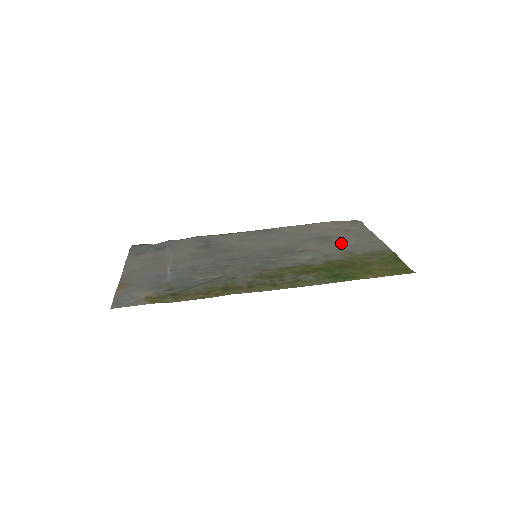
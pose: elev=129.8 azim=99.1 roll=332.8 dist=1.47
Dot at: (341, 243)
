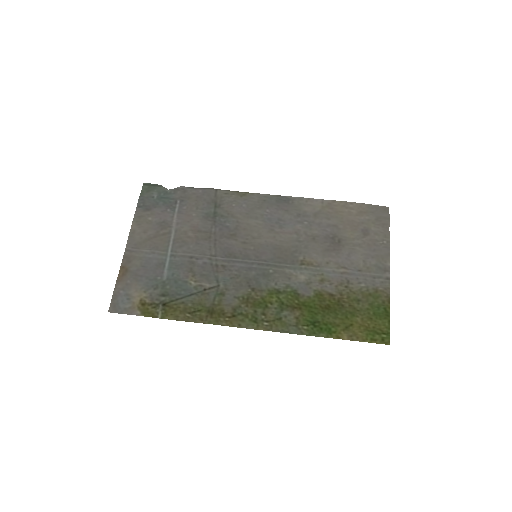
Dot at: (347, 259)
